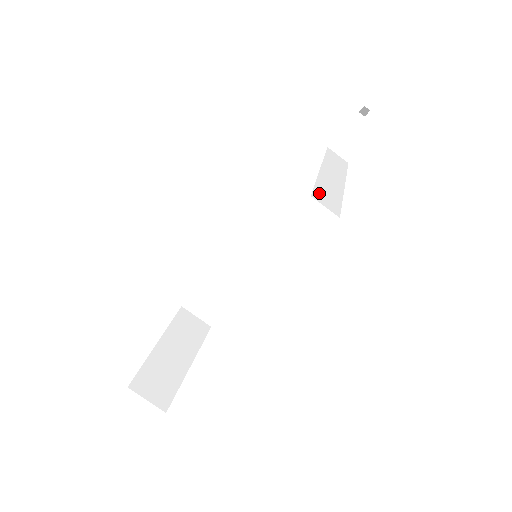
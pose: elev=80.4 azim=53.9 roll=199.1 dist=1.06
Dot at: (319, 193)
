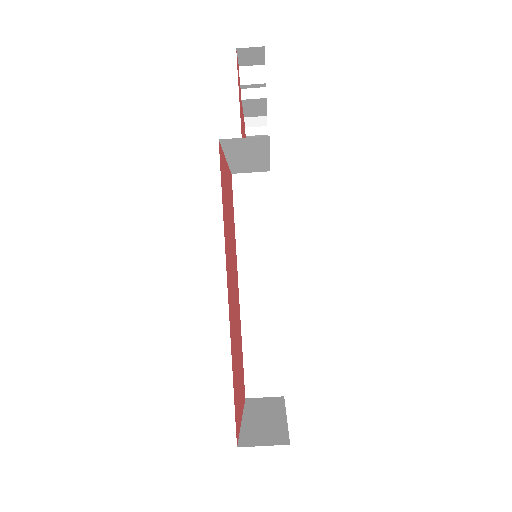
Dot at: (248, 142)
